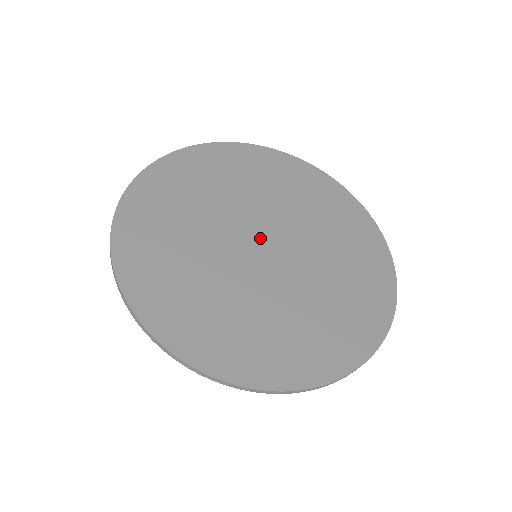
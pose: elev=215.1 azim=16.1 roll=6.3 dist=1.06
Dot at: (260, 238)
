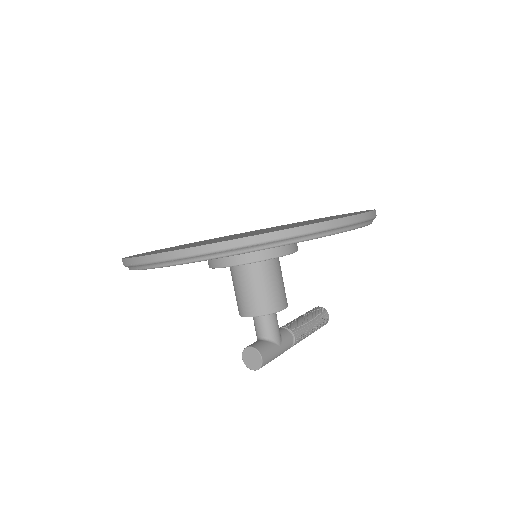
Dot at: occluded
